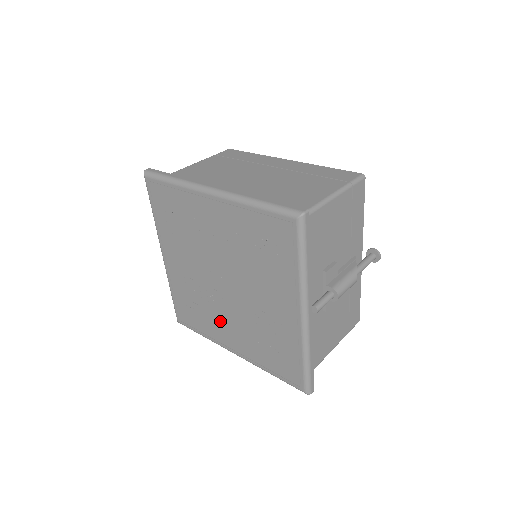
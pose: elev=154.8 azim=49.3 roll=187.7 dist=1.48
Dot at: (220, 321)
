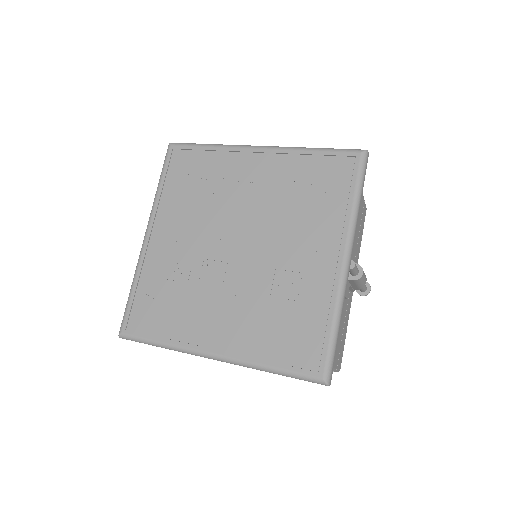
Dot at: (208, 306)
